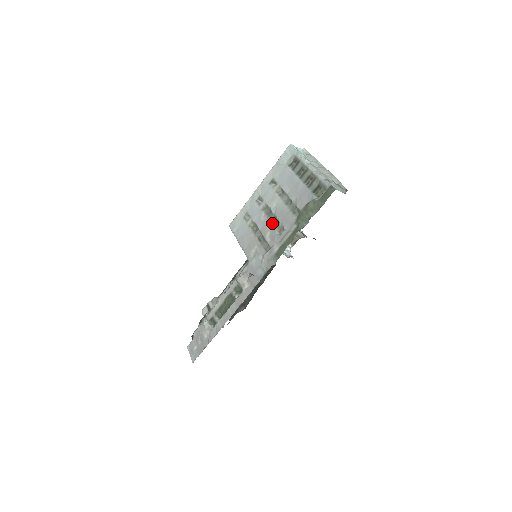
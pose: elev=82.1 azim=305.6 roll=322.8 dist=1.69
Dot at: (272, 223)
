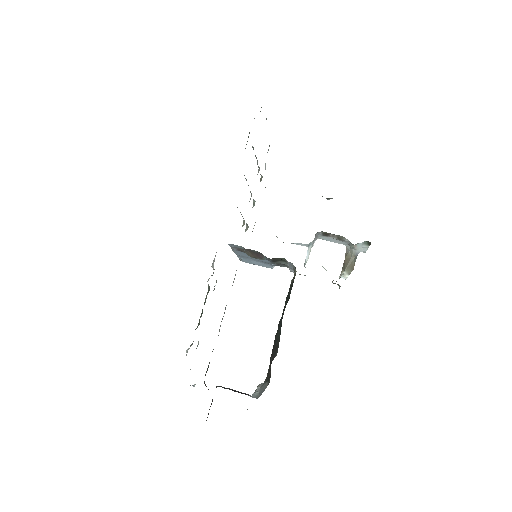
Dot at: occluded
